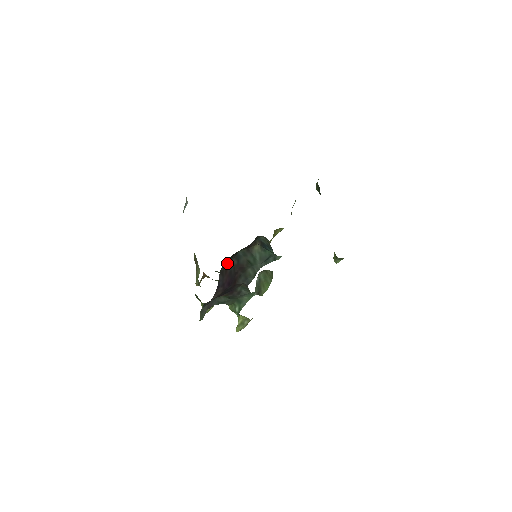
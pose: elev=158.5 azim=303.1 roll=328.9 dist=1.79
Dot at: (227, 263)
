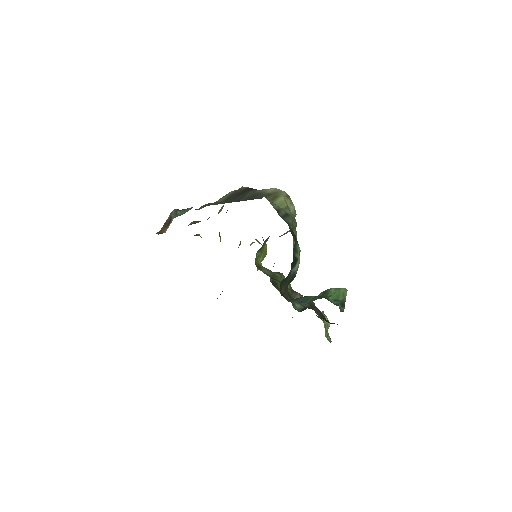
Dot at: occluded
